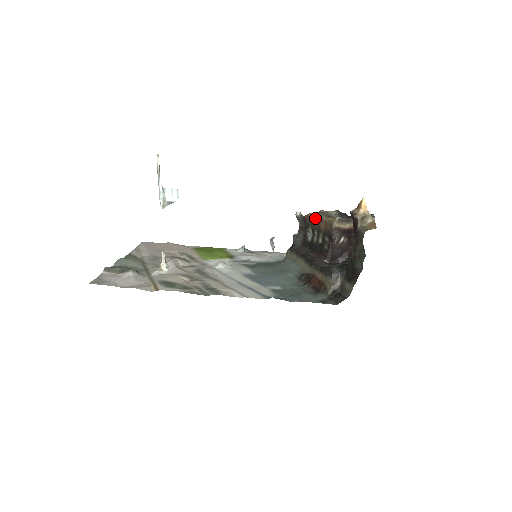
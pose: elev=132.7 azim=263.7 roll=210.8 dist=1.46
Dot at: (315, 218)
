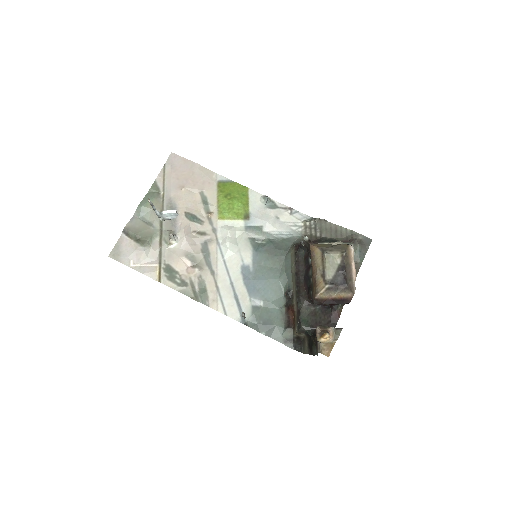
Dot at: (314, 262)
